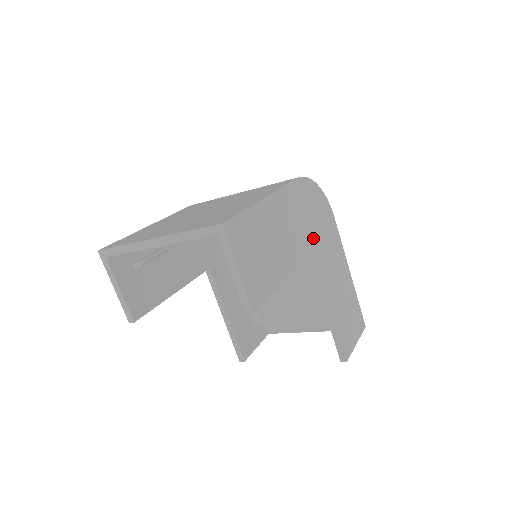
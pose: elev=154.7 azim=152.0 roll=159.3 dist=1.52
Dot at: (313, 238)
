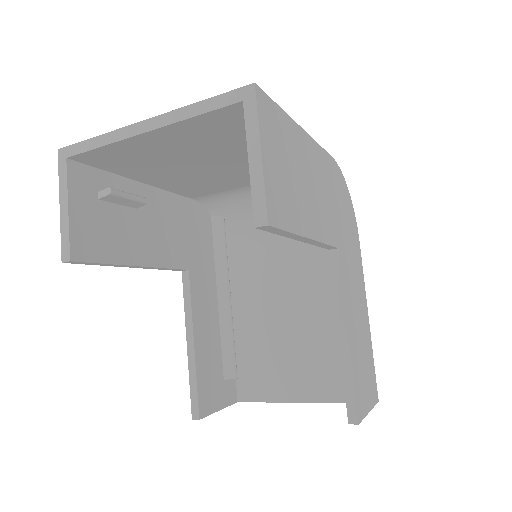
Dot at: (339, 233)
